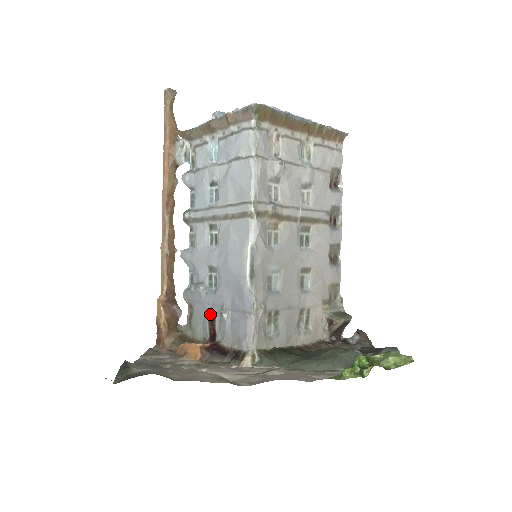
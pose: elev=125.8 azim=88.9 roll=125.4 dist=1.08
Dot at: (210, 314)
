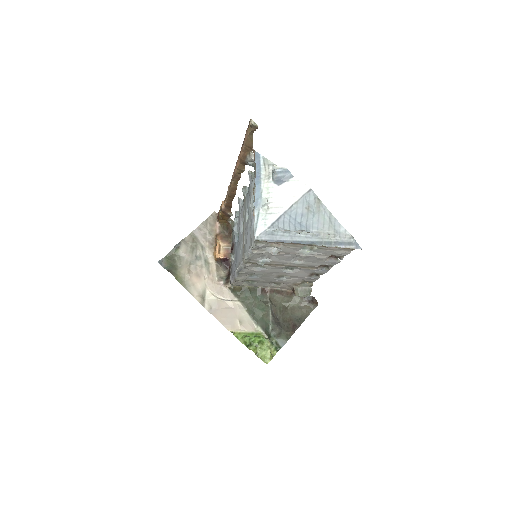
Dot at: (234, 243)
